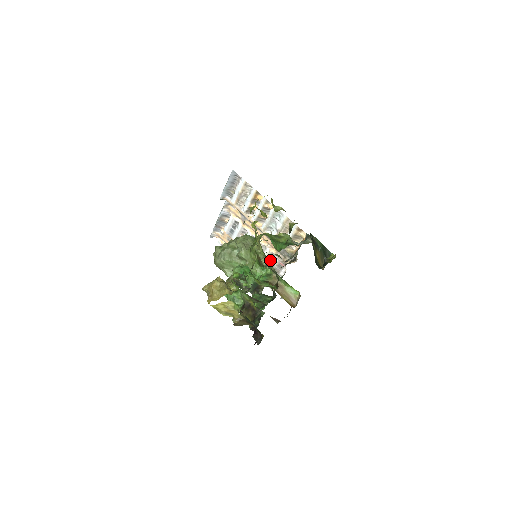
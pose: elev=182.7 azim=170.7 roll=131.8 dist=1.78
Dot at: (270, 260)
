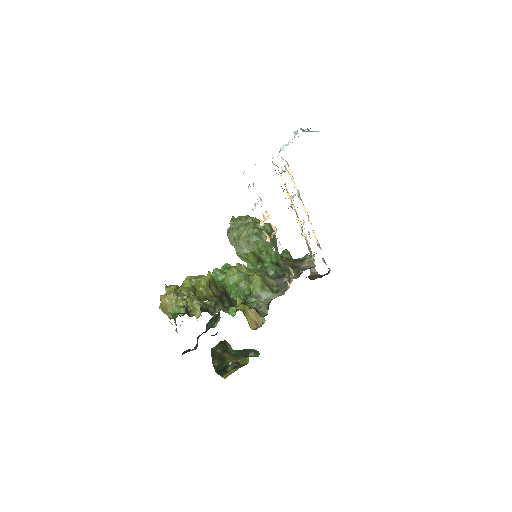
Dot at: (270, 266)
